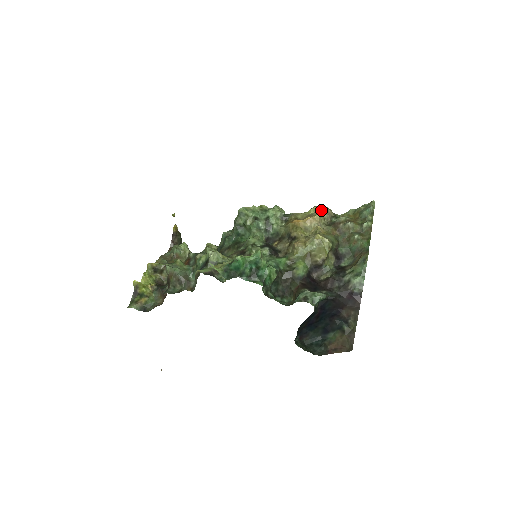
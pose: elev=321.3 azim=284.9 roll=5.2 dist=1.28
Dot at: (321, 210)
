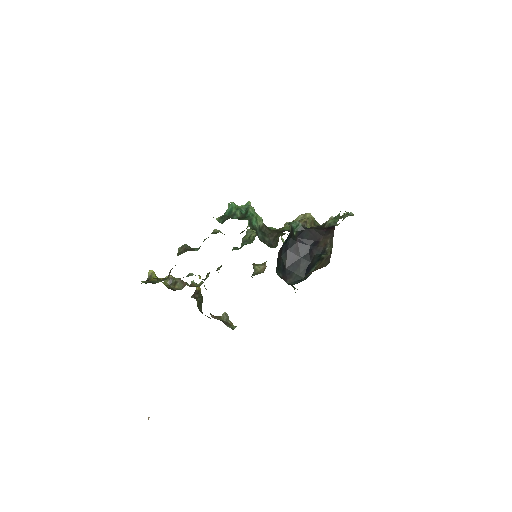
Dot at: occluded
